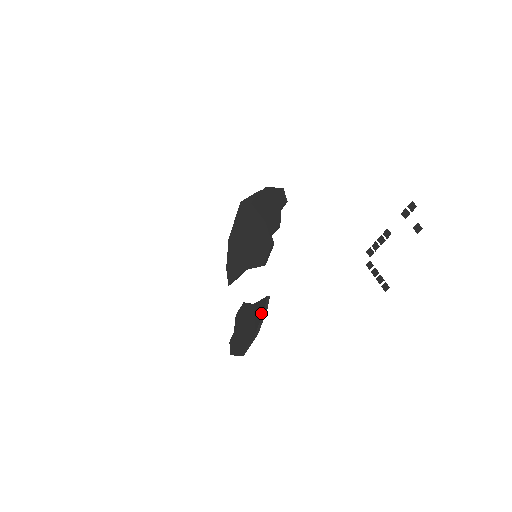
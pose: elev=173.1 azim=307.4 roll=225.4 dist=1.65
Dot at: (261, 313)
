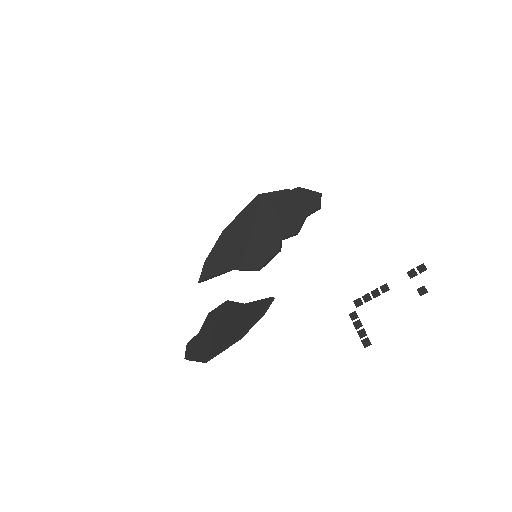
Dot at: (257, 314)
